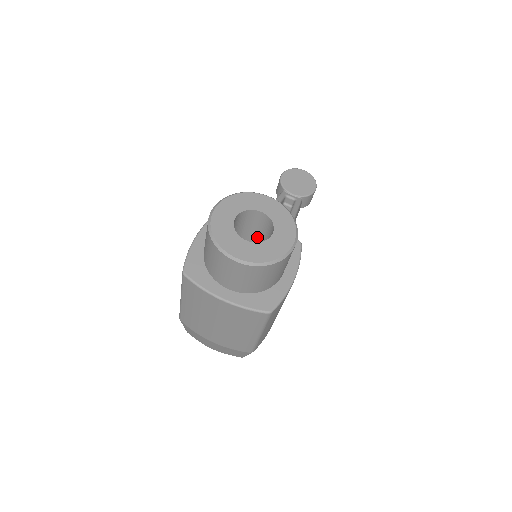
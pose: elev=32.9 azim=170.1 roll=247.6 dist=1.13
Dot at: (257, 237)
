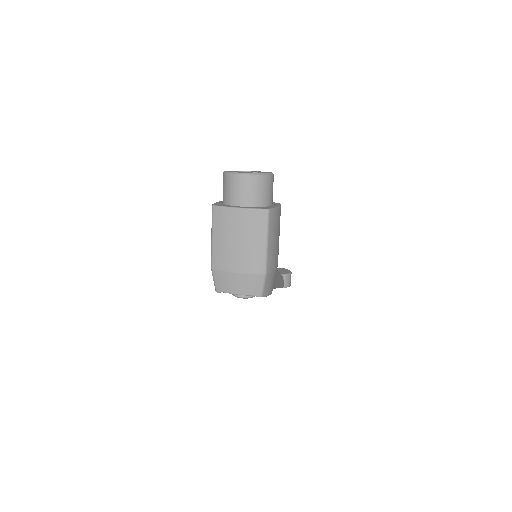
Dot at: occluded
